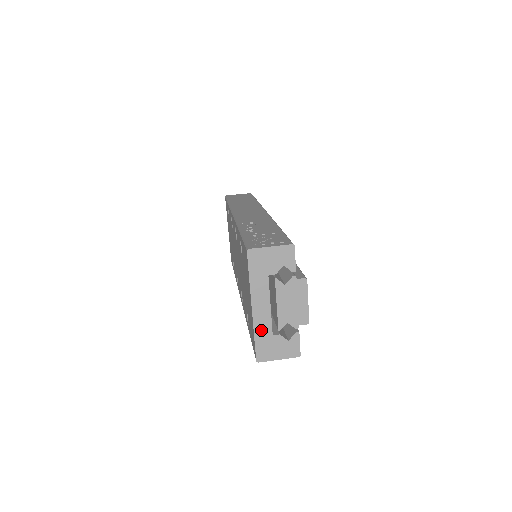
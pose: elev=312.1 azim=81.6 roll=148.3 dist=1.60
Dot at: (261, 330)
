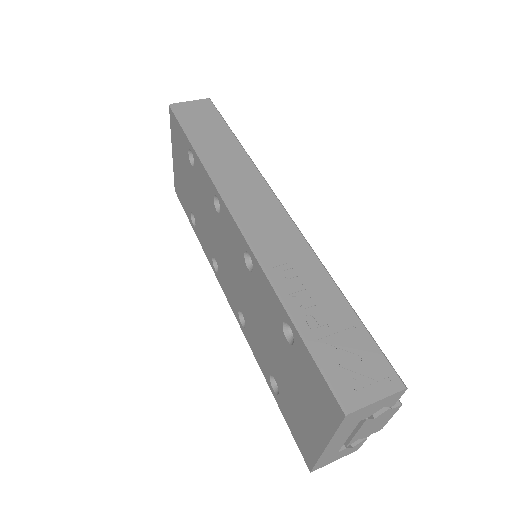
Dot at: (327, 455)
